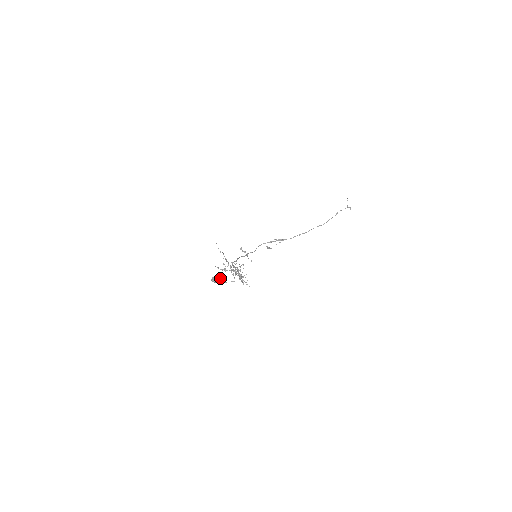
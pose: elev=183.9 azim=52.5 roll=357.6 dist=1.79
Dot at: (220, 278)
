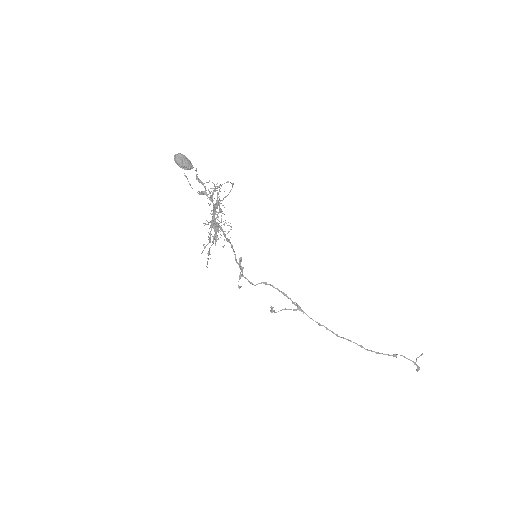
Dot at: (189, 163)
